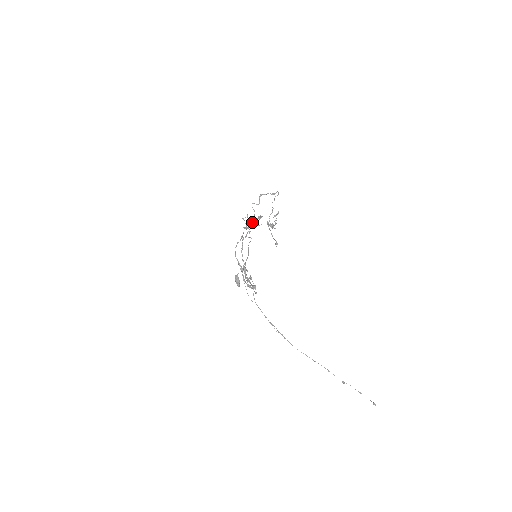
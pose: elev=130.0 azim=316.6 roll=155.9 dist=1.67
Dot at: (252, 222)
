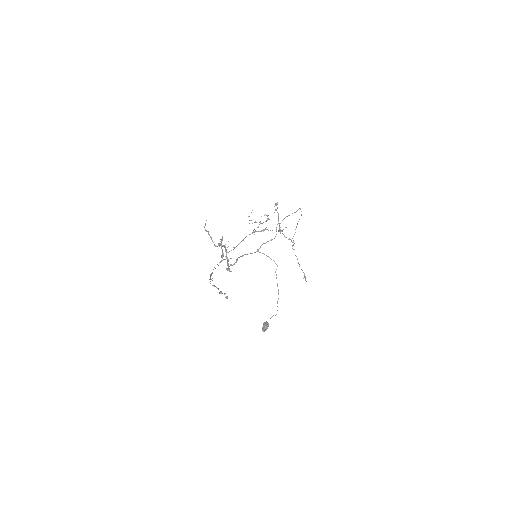
Dot at: (259, 222)
